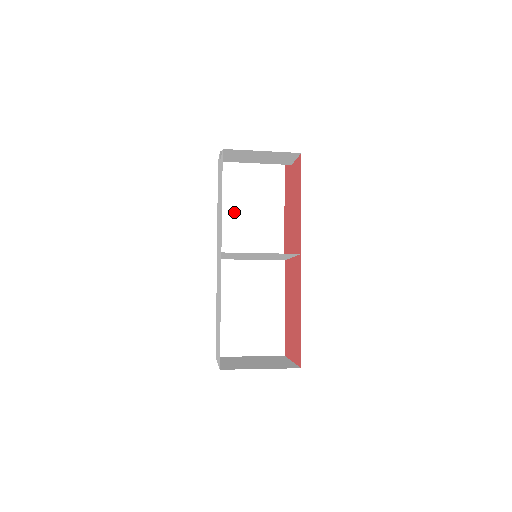
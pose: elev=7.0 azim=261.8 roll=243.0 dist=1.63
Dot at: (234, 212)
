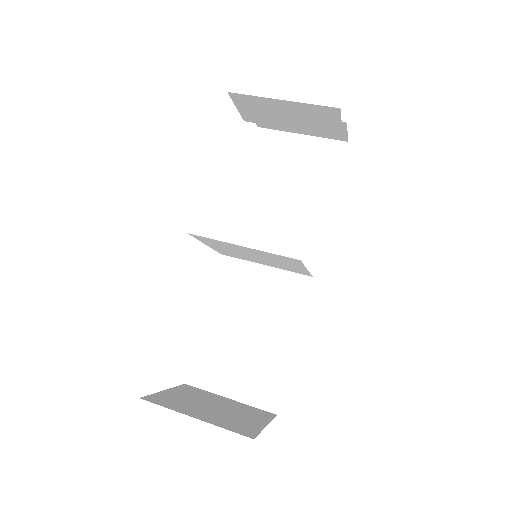
Dot at: (262, 197)
